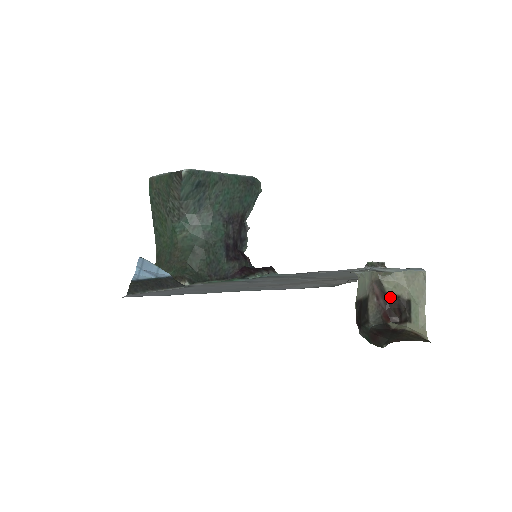
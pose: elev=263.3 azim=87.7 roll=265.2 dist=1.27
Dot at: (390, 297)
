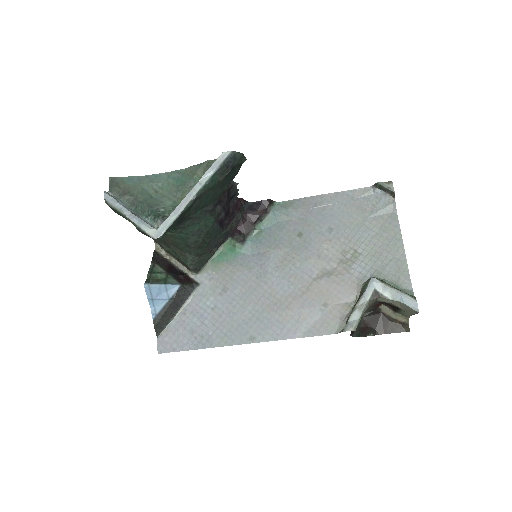
Dot at: (384, 302)
